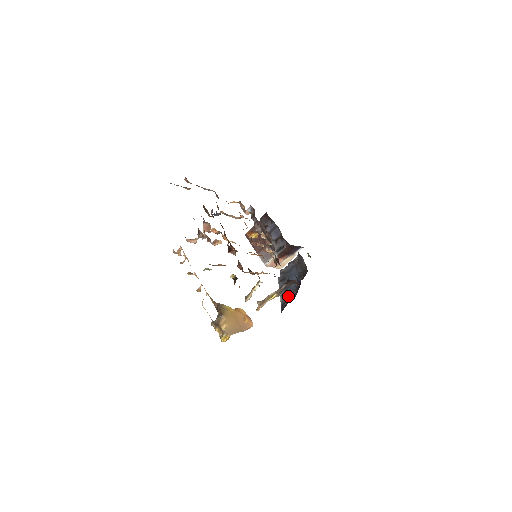
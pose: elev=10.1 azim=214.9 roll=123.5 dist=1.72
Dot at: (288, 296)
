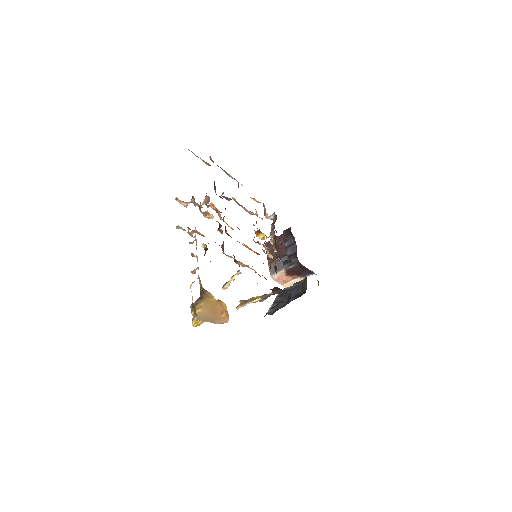
Dot at: (276, 309)
